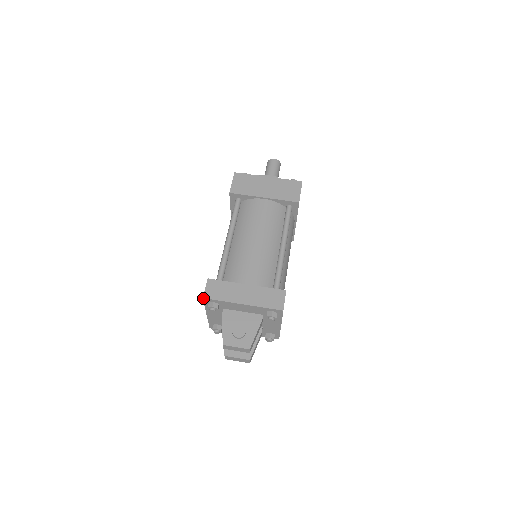
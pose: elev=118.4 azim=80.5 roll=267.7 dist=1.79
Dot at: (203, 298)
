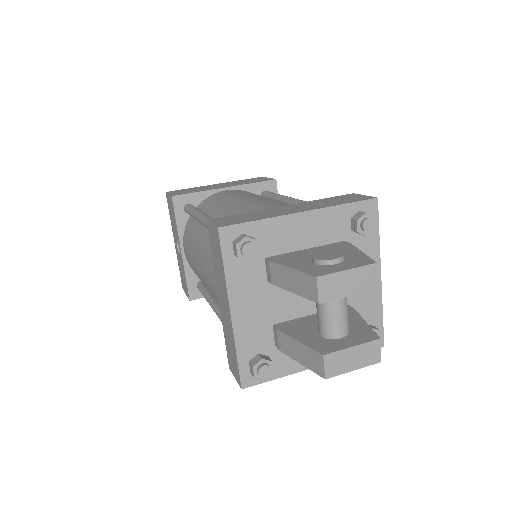
Dot at: (218, 228)
